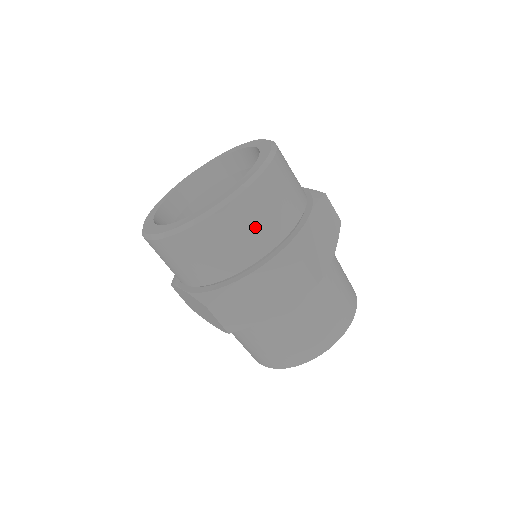
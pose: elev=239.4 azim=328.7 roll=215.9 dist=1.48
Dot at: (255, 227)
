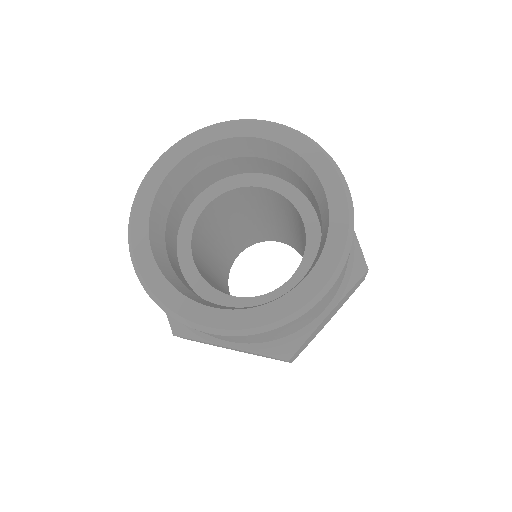
Dot at: (345, 268)
